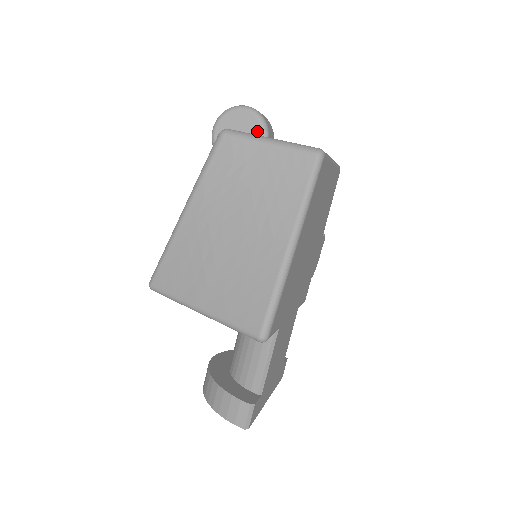
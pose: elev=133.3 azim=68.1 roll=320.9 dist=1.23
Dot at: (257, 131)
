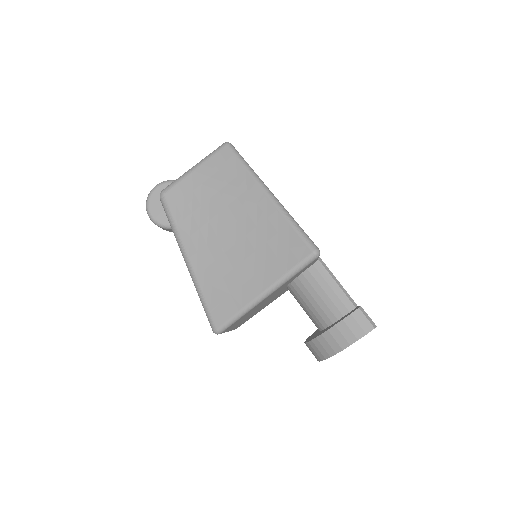
Dot at: occluded
